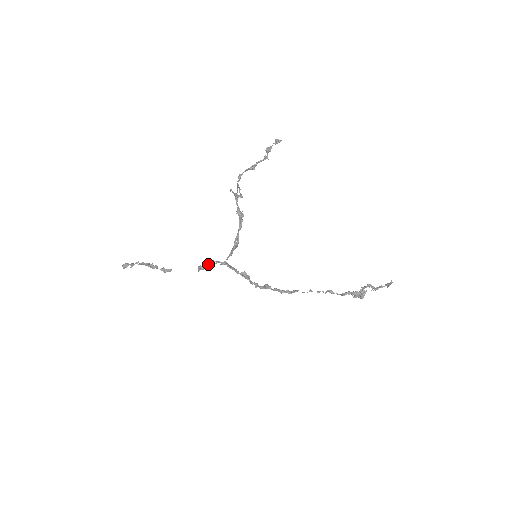
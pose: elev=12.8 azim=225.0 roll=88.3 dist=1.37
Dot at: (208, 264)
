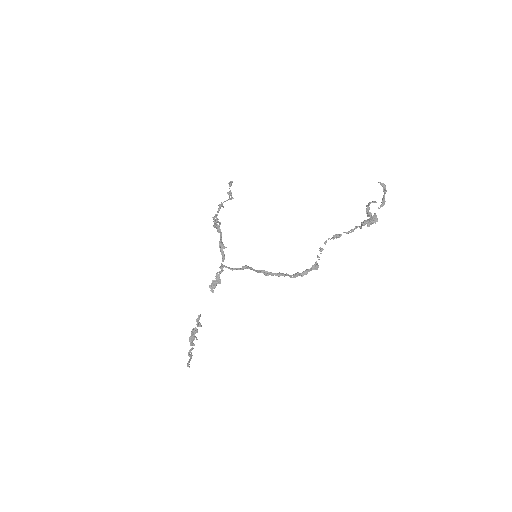
Dot at: (216, 281)
